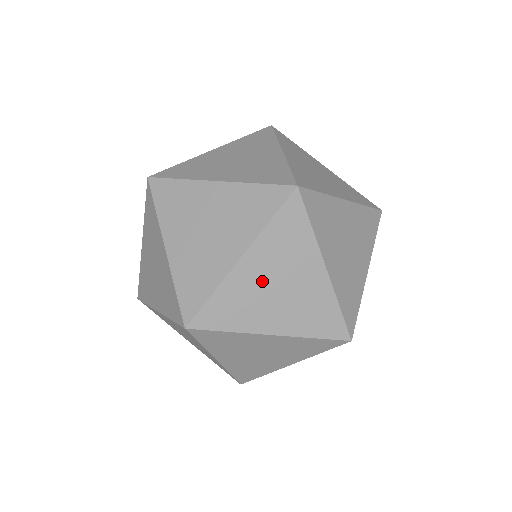
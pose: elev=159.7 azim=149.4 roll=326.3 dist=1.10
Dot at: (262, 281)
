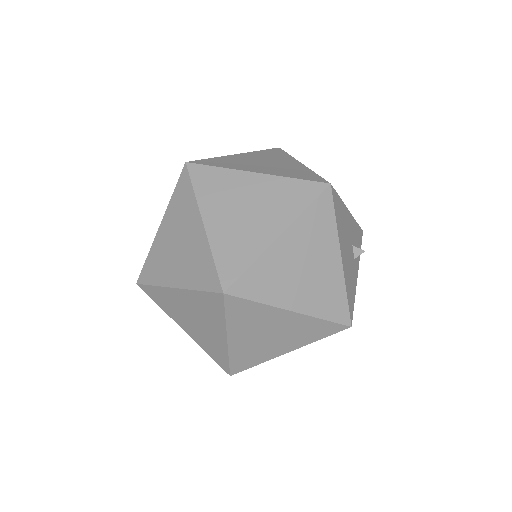
Dot at: (254, 339)
